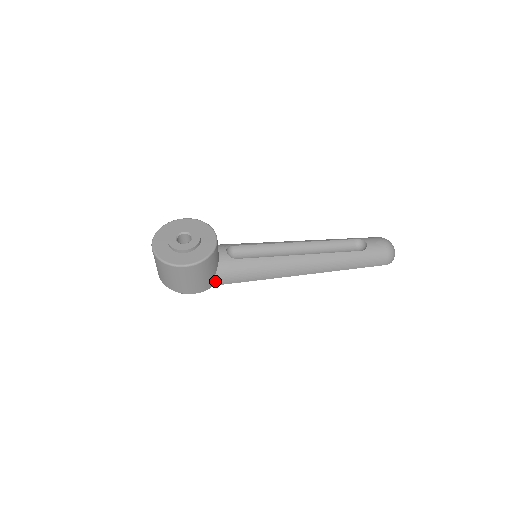
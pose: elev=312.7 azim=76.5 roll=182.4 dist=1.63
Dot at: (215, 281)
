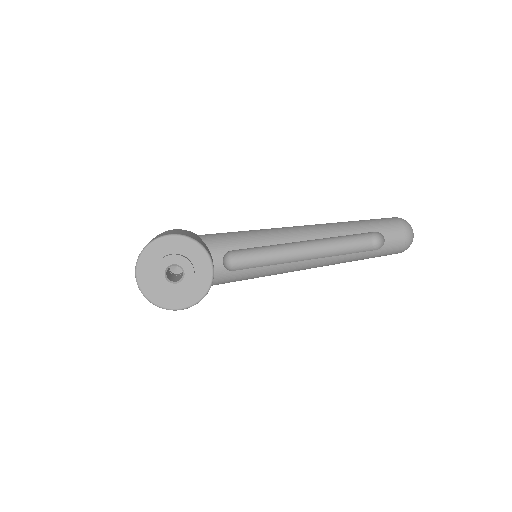
Dot at: occluded
